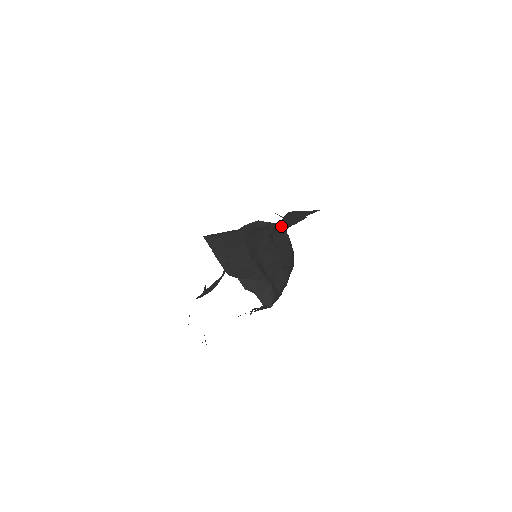
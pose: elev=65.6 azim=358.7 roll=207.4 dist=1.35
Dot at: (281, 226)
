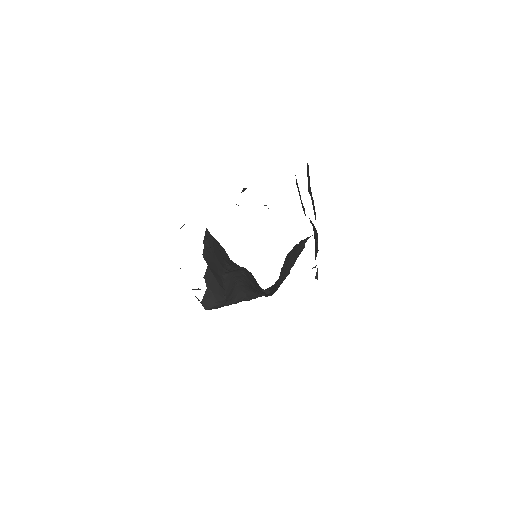
Dot at: occluded
